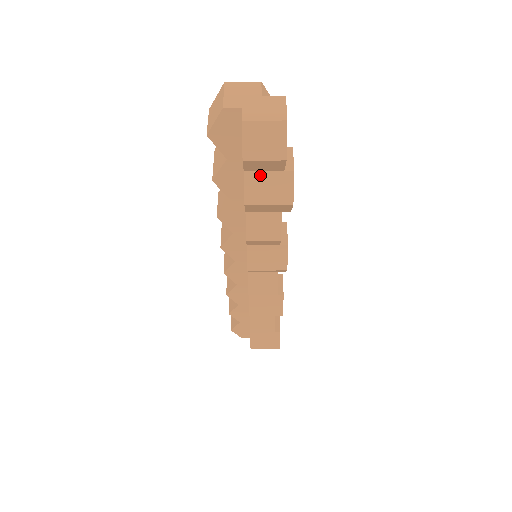
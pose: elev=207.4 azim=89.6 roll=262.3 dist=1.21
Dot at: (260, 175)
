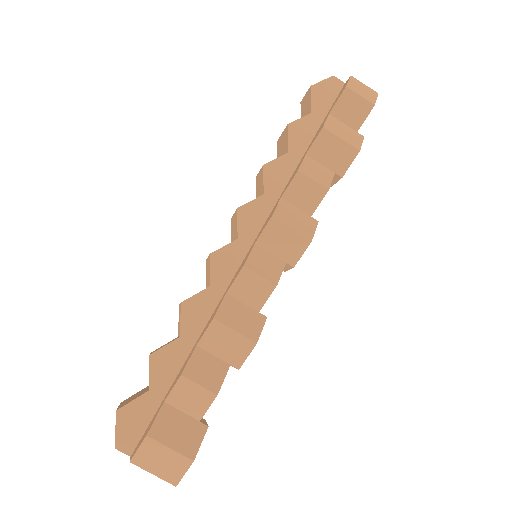
Dot at: (340, 123)
